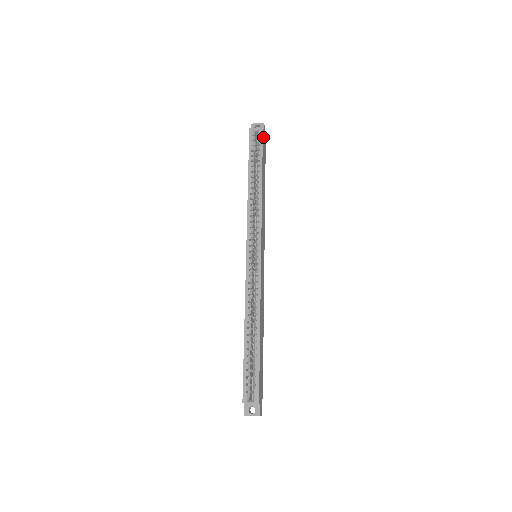
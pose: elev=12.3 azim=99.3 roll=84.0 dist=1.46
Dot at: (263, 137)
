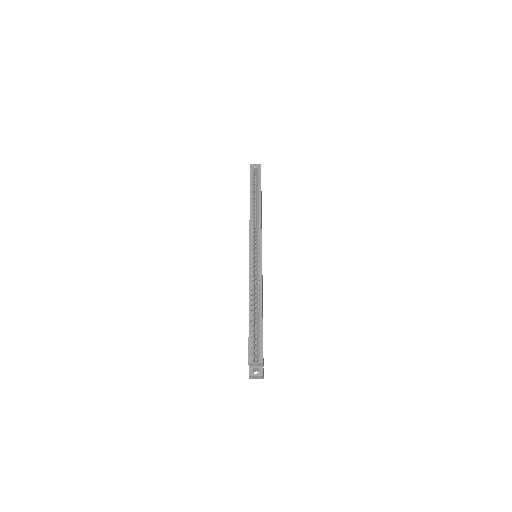
Dot at: occluded
